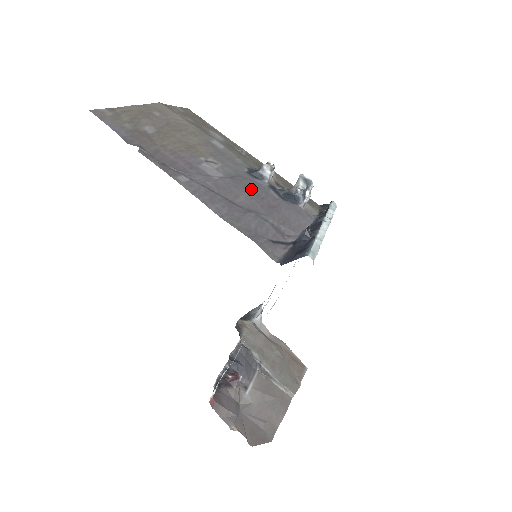
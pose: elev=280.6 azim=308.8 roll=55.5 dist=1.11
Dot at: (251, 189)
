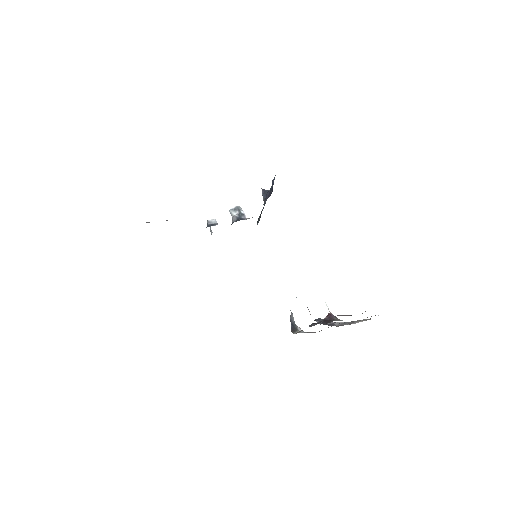
Dot at: occluded
